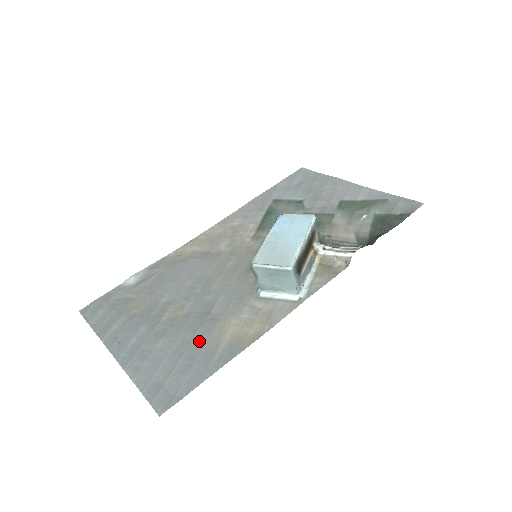
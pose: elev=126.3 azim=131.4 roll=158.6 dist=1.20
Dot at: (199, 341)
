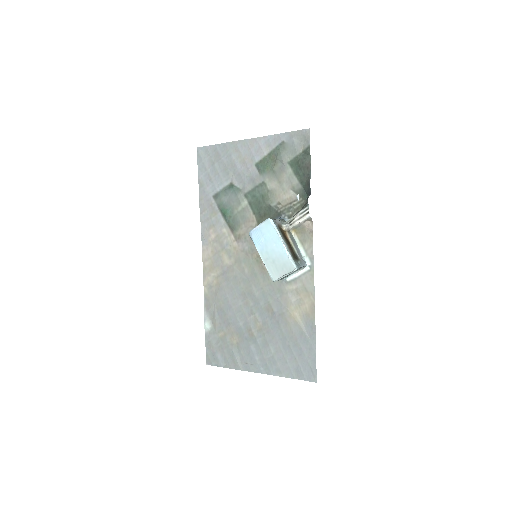
Dot at: (289, 333)
